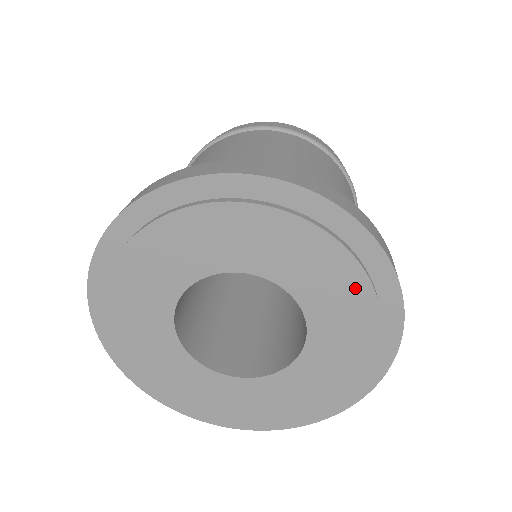
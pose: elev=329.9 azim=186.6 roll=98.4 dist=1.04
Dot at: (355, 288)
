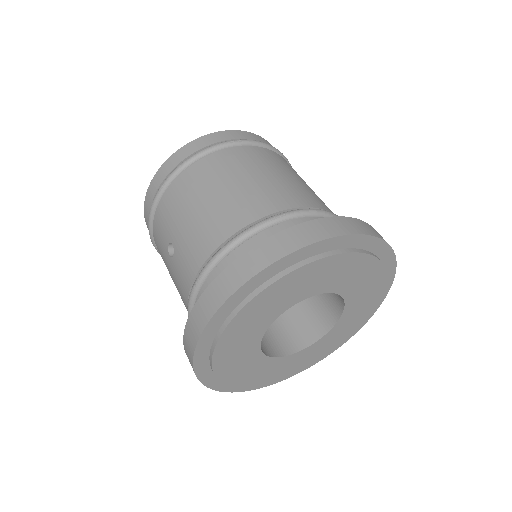
Dot at: (375, 295)
